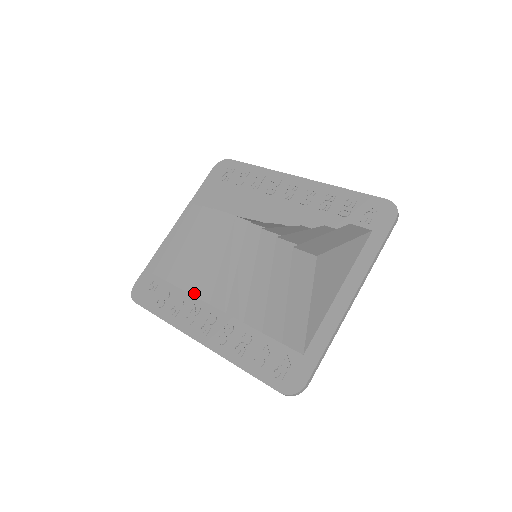
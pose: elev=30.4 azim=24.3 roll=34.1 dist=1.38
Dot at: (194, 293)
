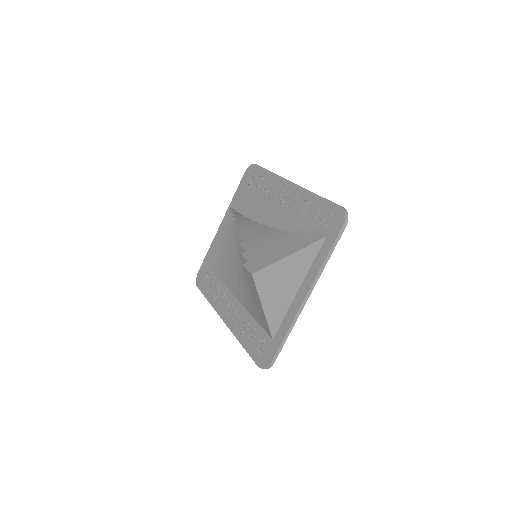
Dot at: (225, 283)
